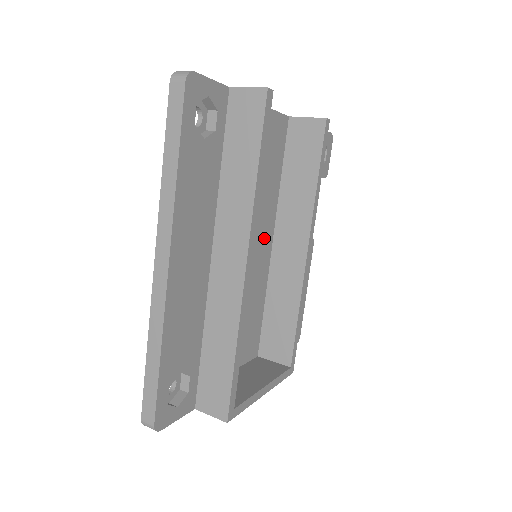
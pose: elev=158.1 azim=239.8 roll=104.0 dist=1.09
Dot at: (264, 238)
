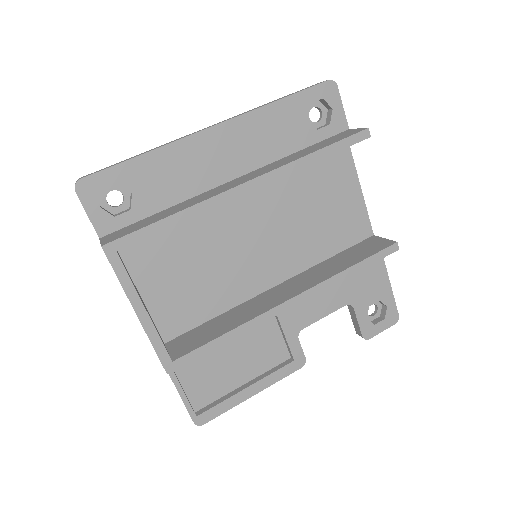
Dot at: (274, 267)
